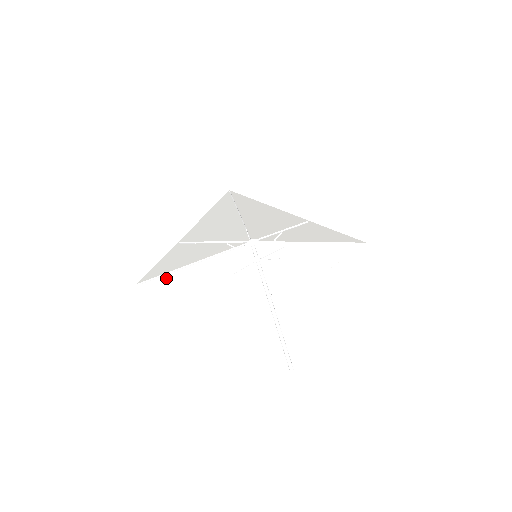
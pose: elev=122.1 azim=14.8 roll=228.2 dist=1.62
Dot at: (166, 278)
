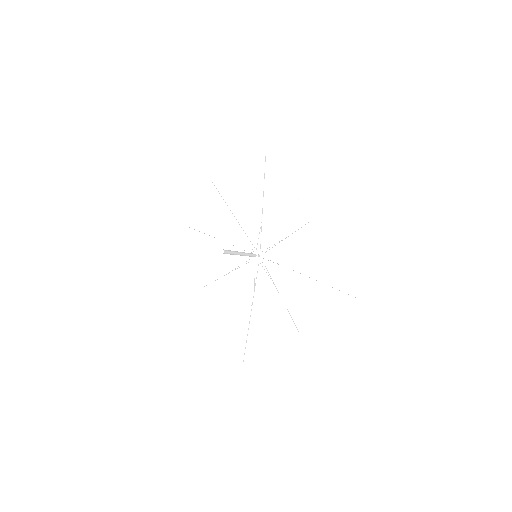
Dot at: (181, 231)
